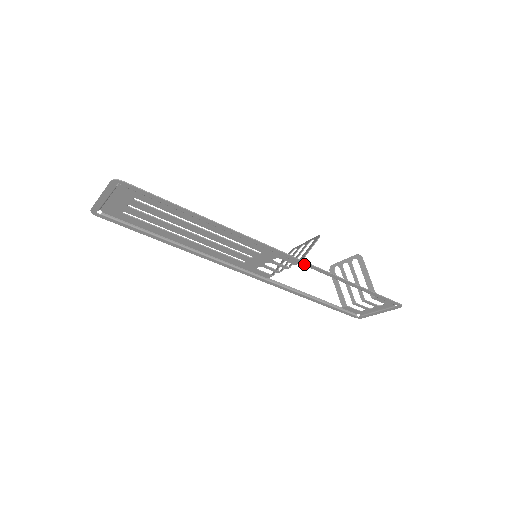
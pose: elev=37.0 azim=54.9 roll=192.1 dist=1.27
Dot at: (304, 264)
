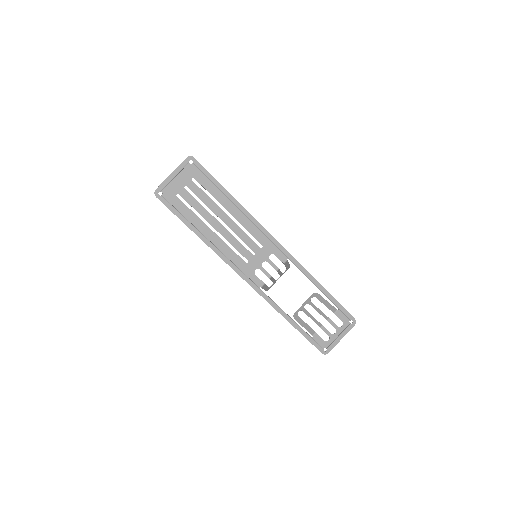
Dot at: (291, 258)
